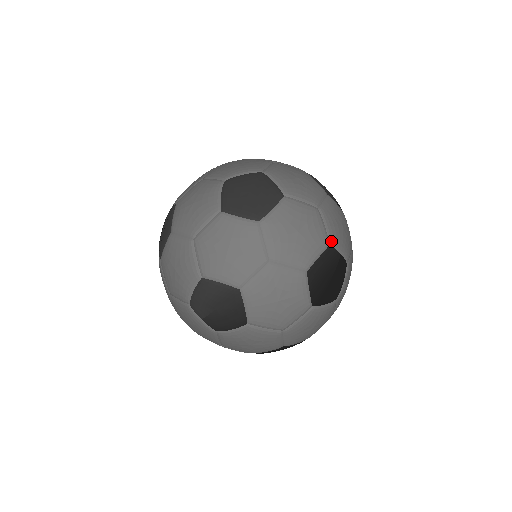
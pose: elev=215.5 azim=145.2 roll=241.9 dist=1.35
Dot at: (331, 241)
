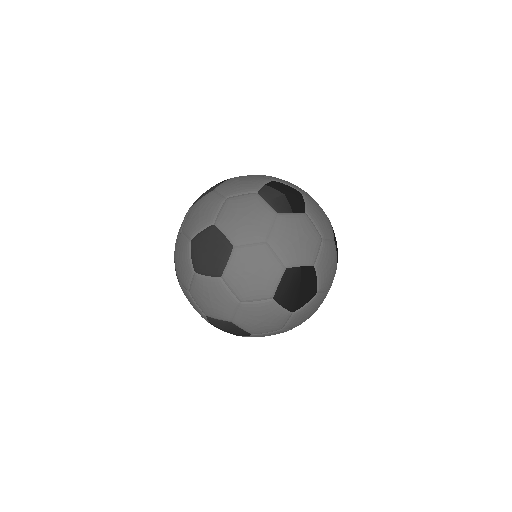
Dot at: (286, 265)
